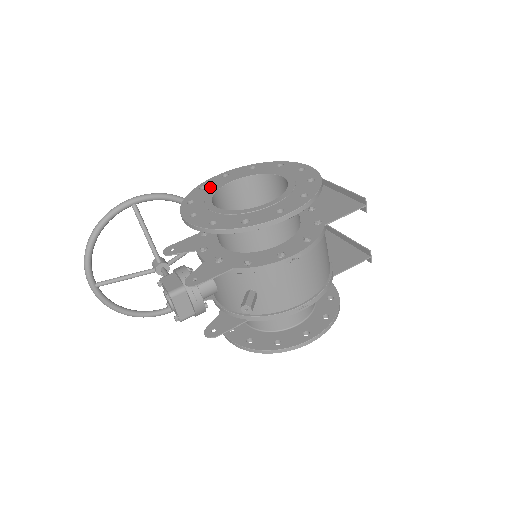
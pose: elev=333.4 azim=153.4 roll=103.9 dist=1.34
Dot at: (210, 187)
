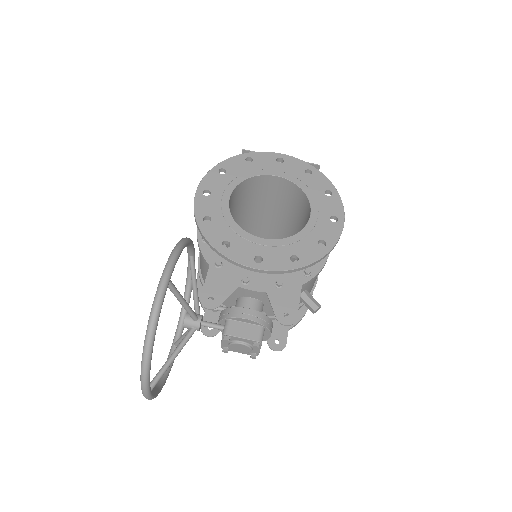
Dot at: (216, 216)
